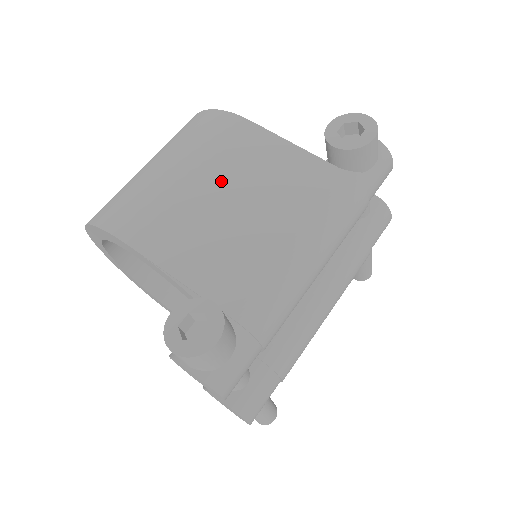
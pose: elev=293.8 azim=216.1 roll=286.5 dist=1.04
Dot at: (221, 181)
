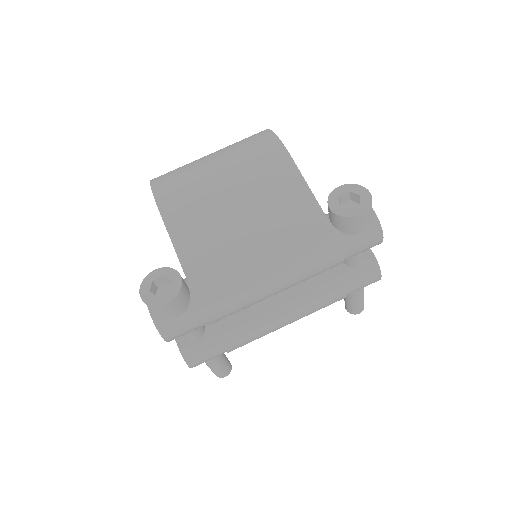
Dot at: (242, 194)
